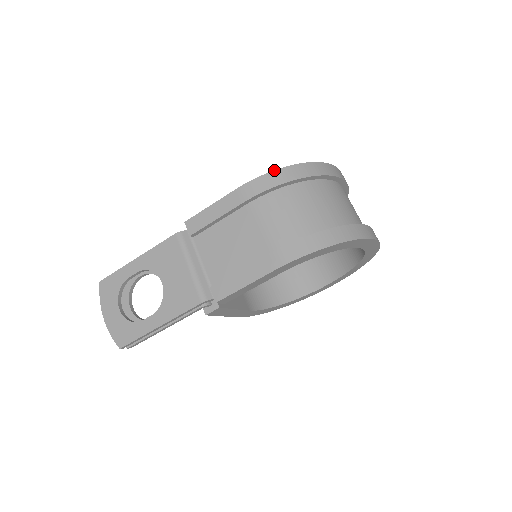
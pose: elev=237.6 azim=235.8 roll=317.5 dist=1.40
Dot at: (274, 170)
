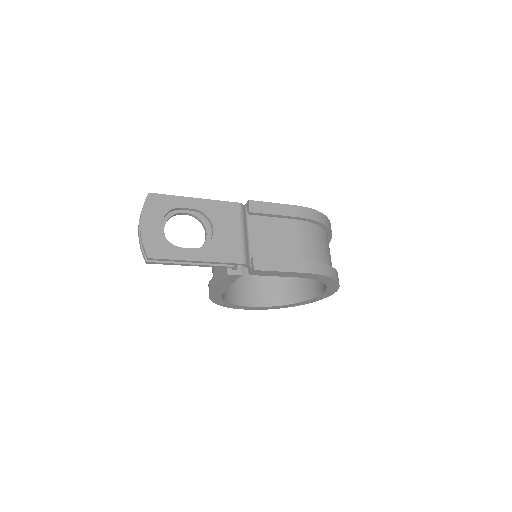
Dot at: occluded
